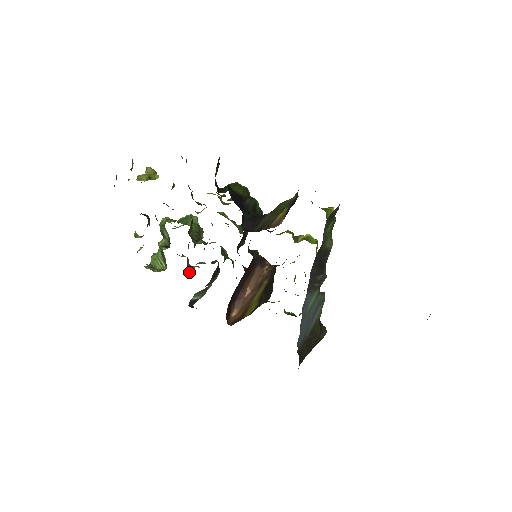
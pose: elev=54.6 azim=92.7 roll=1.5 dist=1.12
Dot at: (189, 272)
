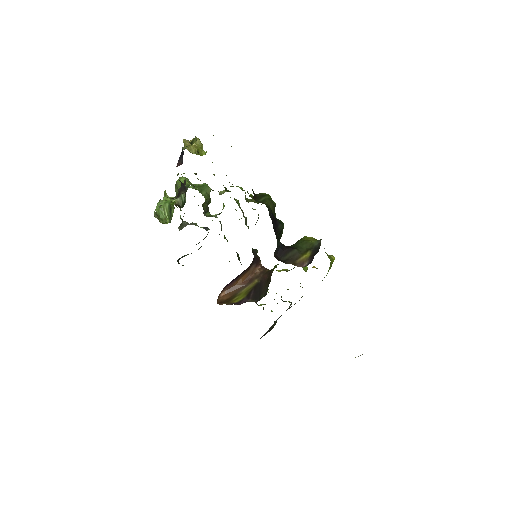
Dot at: (181, 226)
